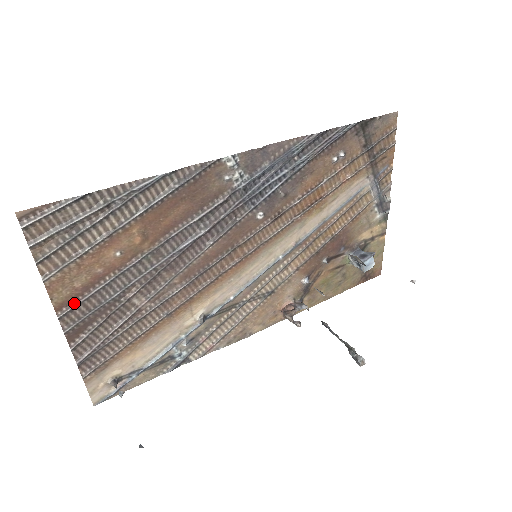
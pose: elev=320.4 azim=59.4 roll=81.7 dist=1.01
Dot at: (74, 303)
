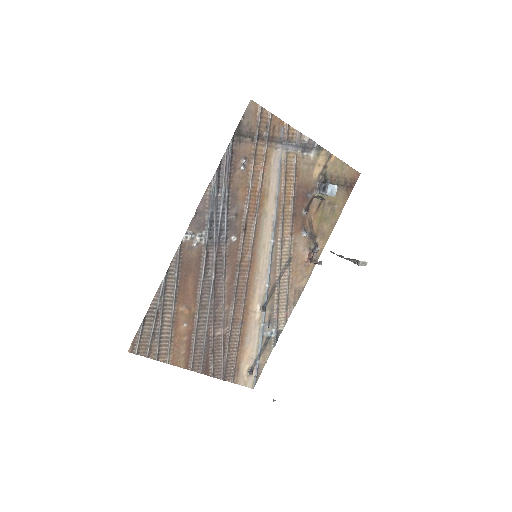
Dot at: (191, 360)
